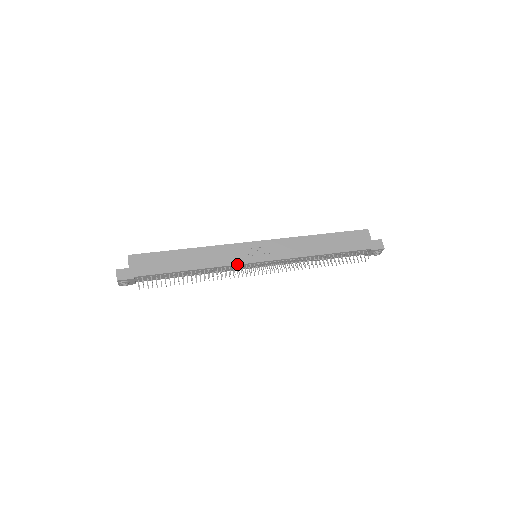
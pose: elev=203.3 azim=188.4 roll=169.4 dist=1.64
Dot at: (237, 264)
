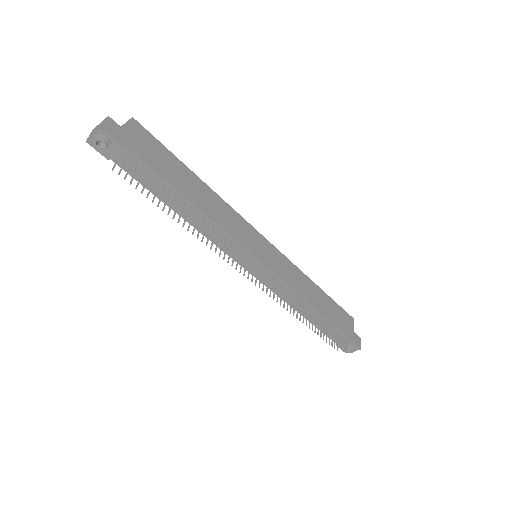
Dot at: (242, 245)
